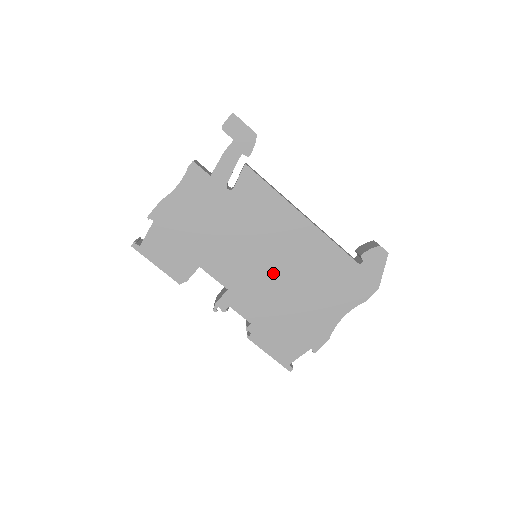
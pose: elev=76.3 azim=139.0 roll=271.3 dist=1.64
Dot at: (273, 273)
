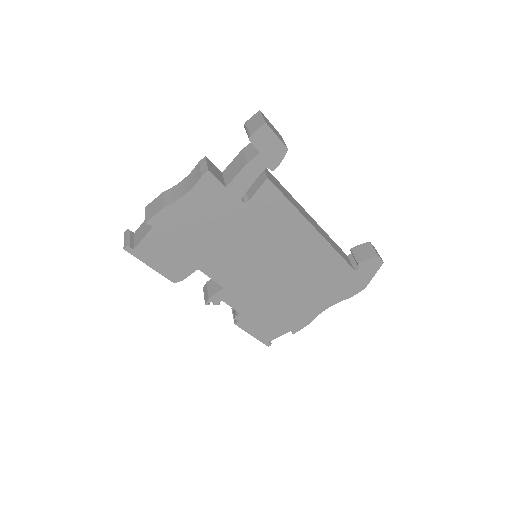
Dot at: (272, 275)
